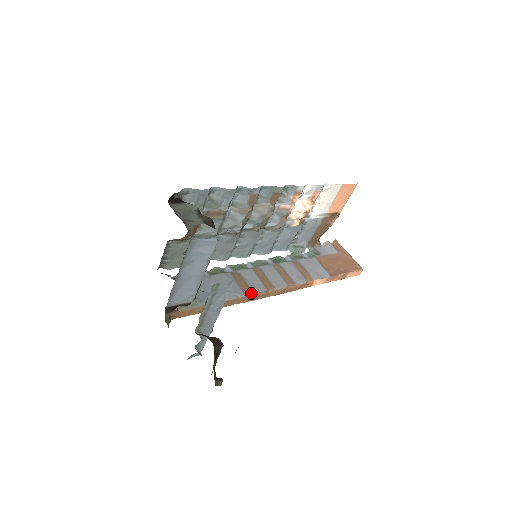
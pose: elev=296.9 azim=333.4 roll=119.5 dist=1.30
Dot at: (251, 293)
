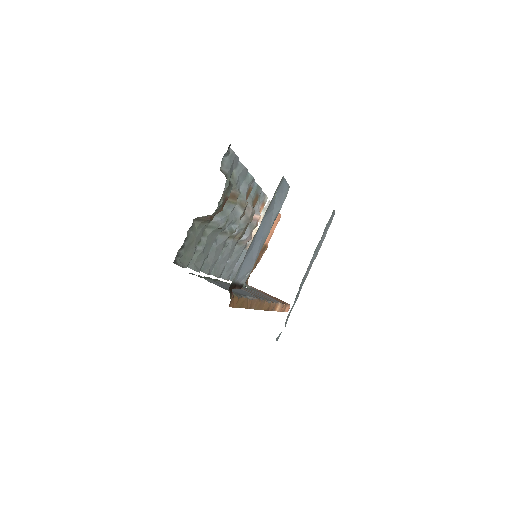
Dot at: occluded
